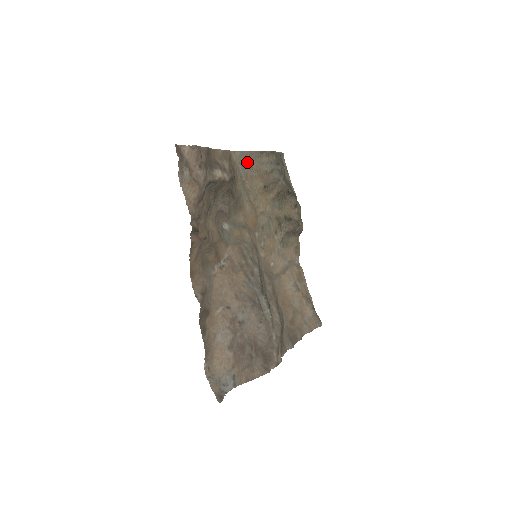
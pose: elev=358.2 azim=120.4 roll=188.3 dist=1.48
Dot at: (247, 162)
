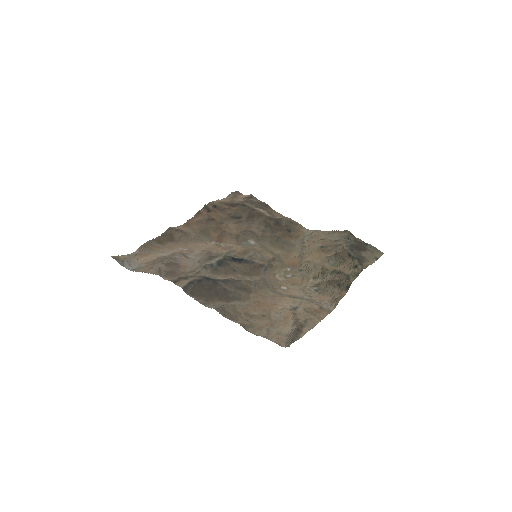
Dot at: (316, 235)
